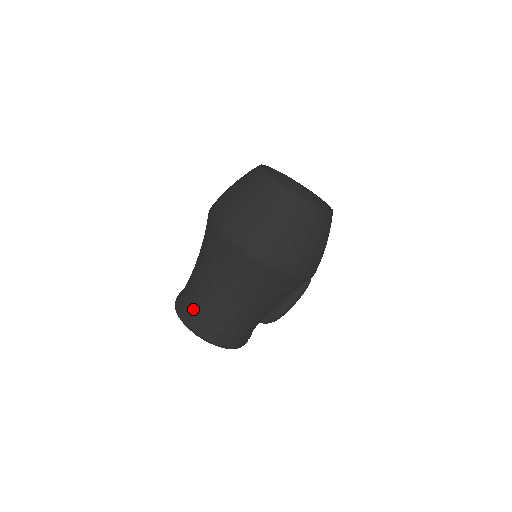
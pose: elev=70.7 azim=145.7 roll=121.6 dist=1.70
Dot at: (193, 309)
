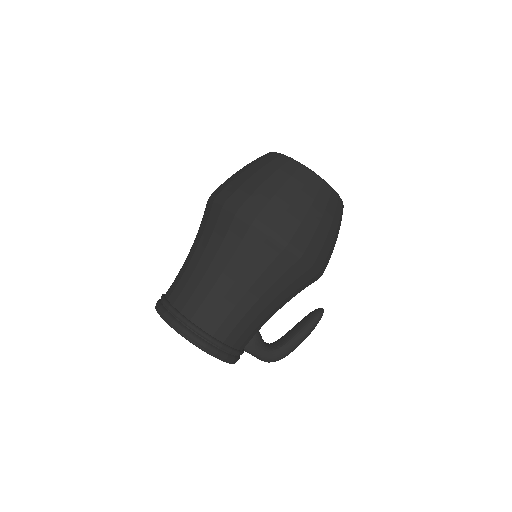
Dot at: (173, 297)
